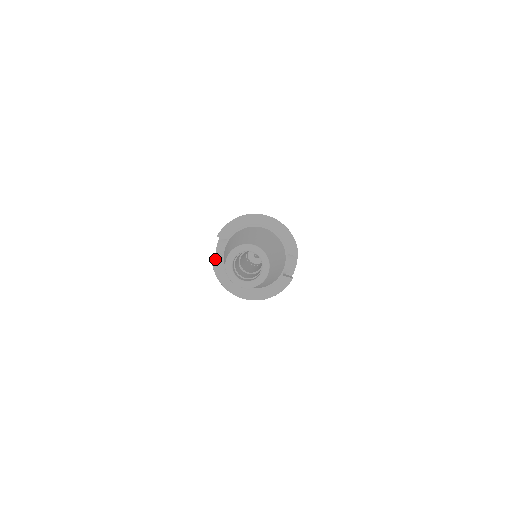
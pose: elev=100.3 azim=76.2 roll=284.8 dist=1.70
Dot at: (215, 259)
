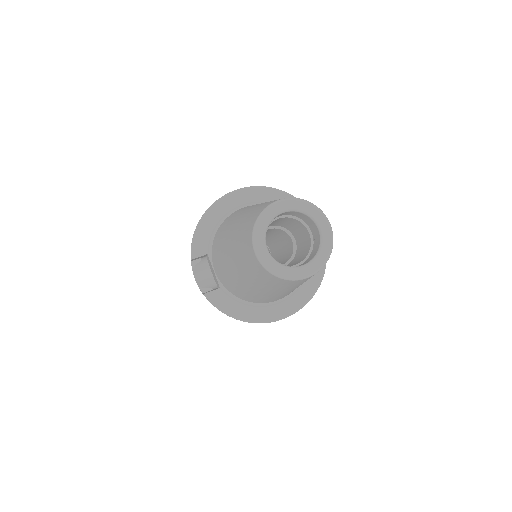
Dot at: (209, 292)
